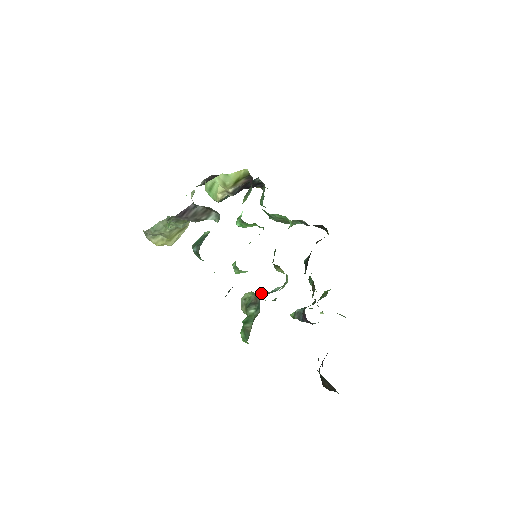
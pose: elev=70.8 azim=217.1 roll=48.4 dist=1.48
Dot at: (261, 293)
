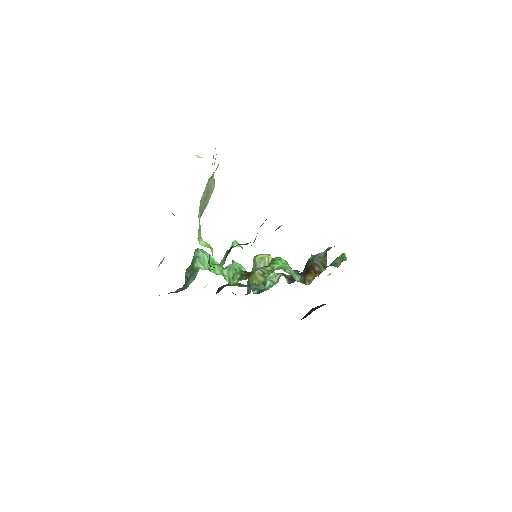
Dot at: occluded
